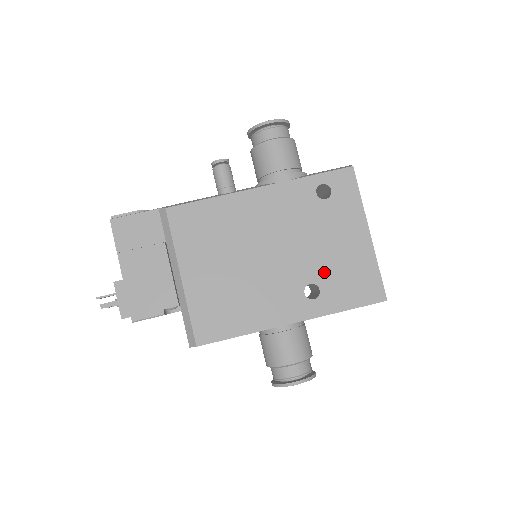
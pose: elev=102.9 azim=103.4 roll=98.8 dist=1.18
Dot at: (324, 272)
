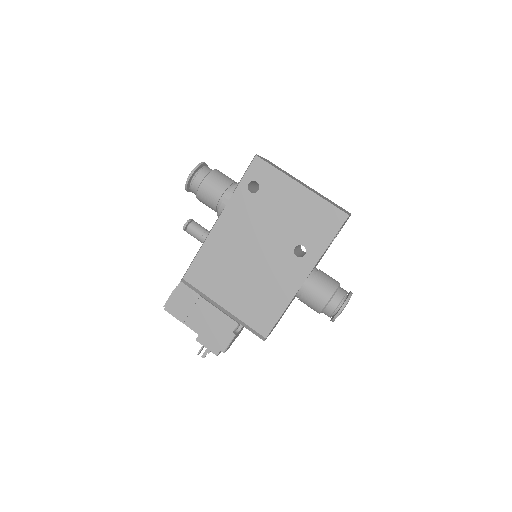
Dot at: (296, 234)
